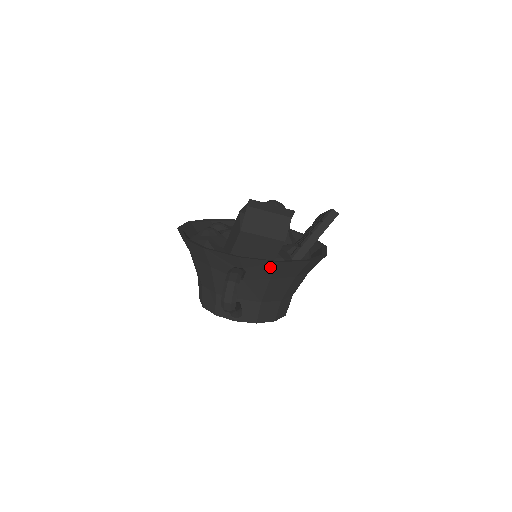
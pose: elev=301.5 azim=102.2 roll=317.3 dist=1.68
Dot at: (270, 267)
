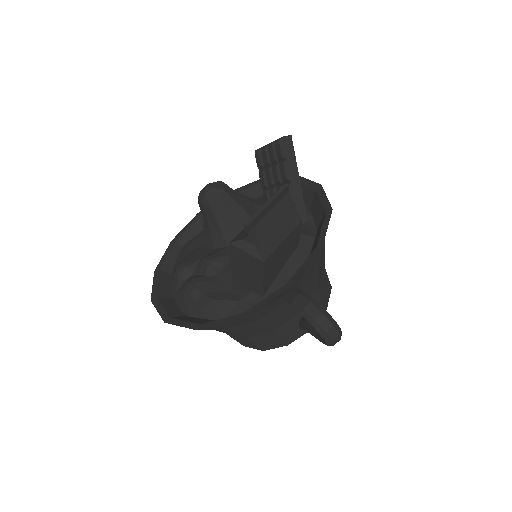
Dot at: (316, 259)
